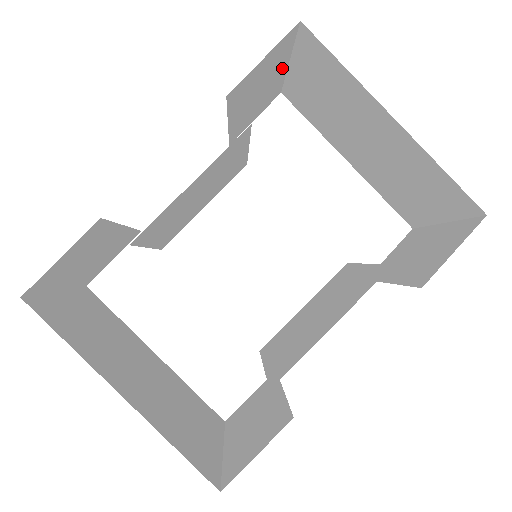
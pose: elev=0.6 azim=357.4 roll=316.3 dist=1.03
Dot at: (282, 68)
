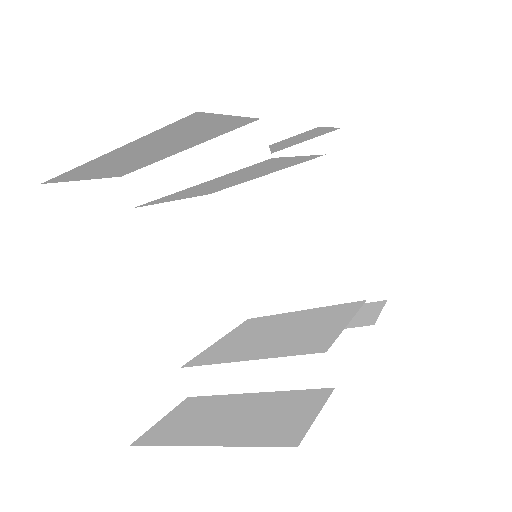
Dot at: (285, 147)
